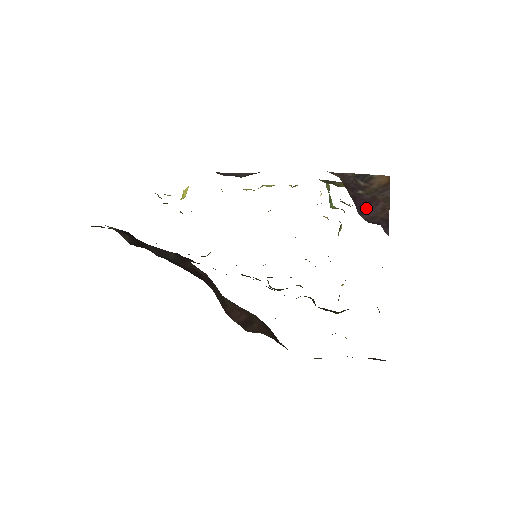
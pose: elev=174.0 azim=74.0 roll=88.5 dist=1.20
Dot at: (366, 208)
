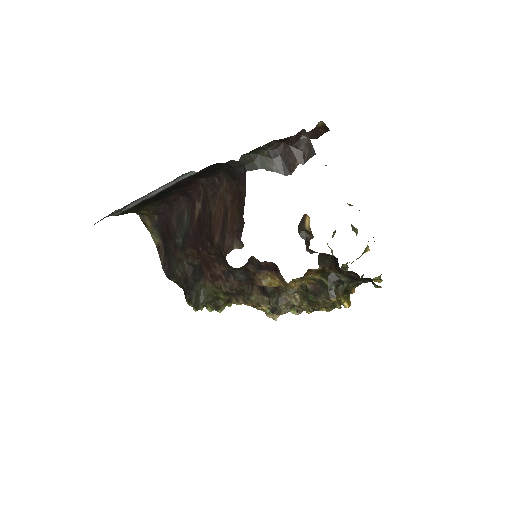
Dot at: occluded
